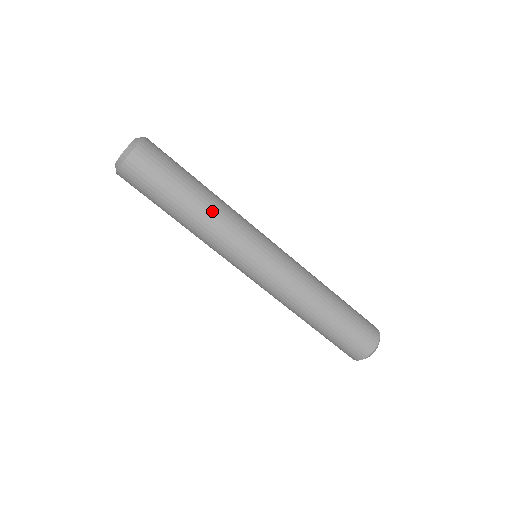
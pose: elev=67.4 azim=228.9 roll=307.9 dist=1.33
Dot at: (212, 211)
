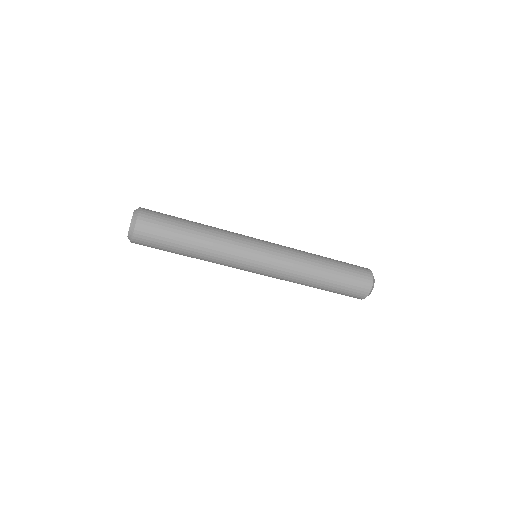
Dot at: (212, 233)
